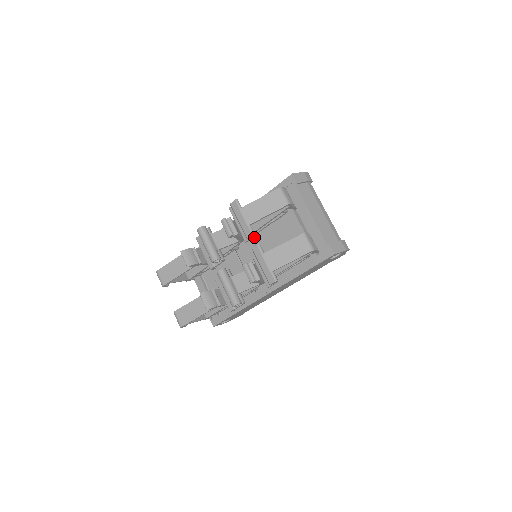
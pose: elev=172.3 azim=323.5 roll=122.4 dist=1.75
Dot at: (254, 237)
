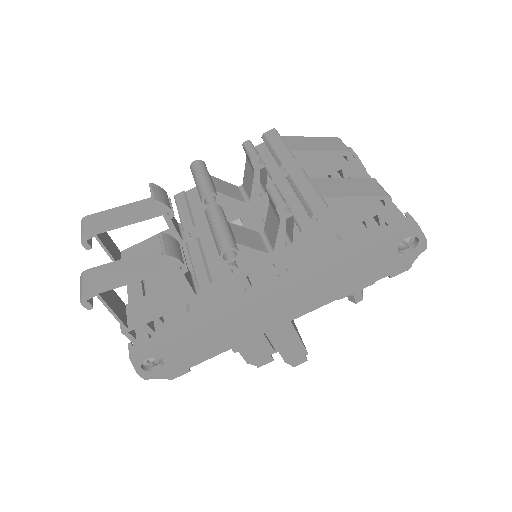
Dot at: occluded
